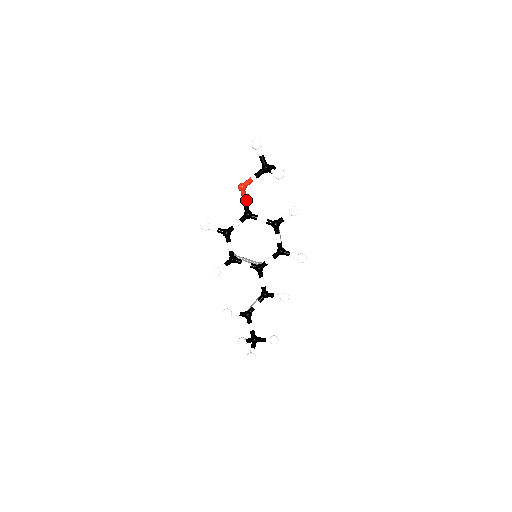
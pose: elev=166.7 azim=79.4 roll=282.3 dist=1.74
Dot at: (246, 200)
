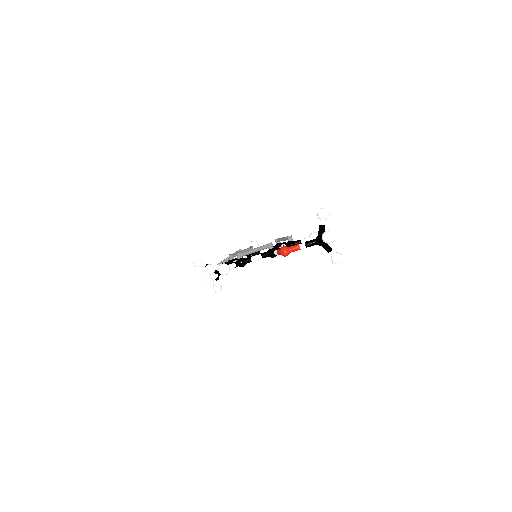
Dot at: occluded
